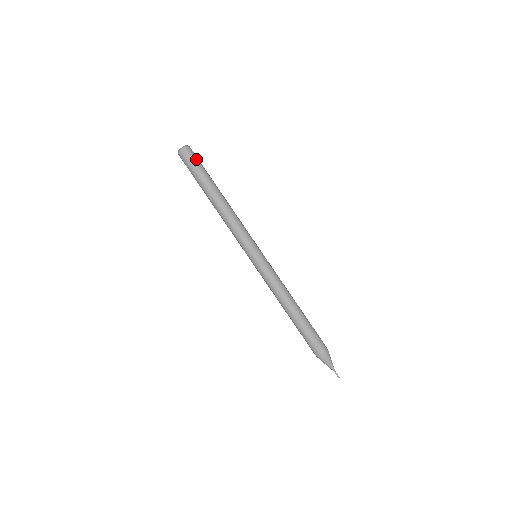
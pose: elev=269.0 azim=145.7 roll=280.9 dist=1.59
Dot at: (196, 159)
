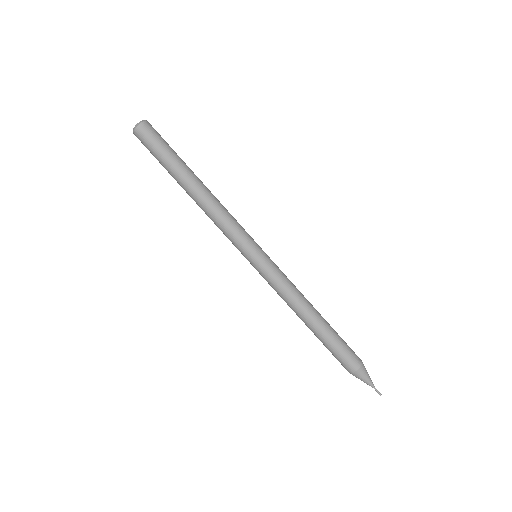
Dot at: (158, 138)
